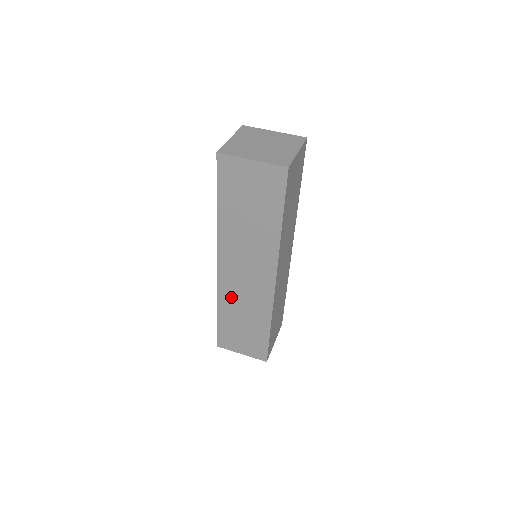
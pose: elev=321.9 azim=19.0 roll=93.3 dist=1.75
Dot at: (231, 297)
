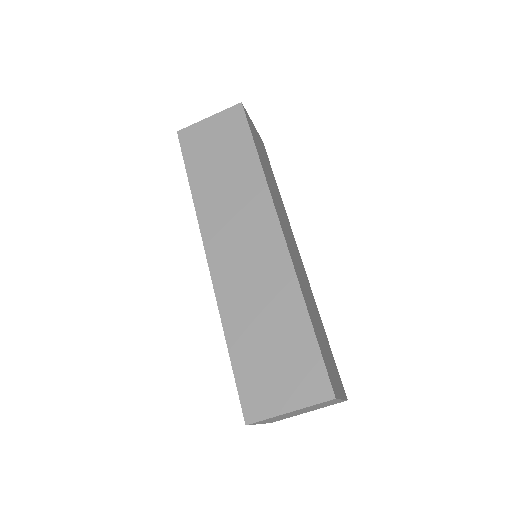
Dot at: (237, 295)
